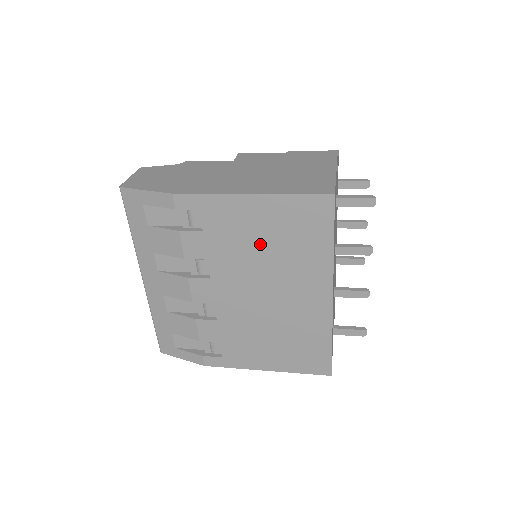
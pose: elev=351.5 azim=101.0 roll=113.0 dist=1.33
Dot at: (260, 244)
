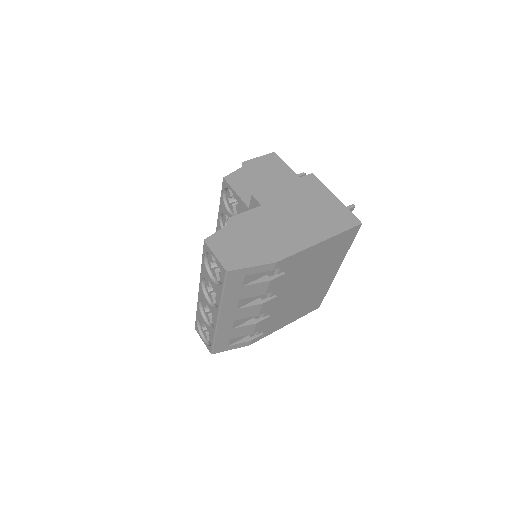
Dot at: (314, 264)
